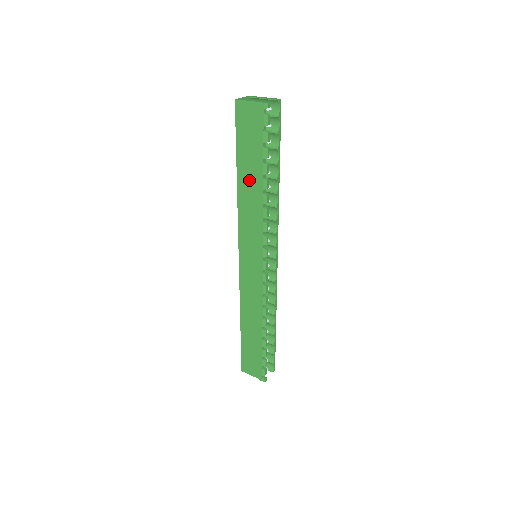
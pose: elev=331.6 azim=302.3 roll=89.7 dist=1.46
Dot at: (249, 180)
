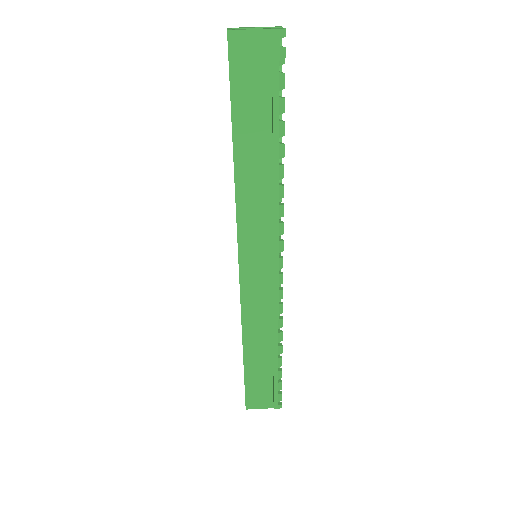
Dot at: (254, 151)
